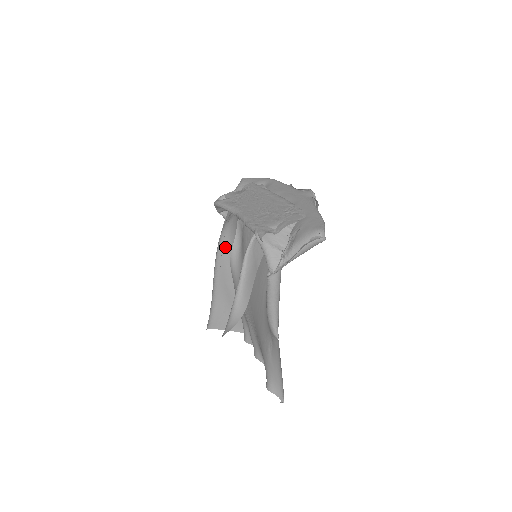
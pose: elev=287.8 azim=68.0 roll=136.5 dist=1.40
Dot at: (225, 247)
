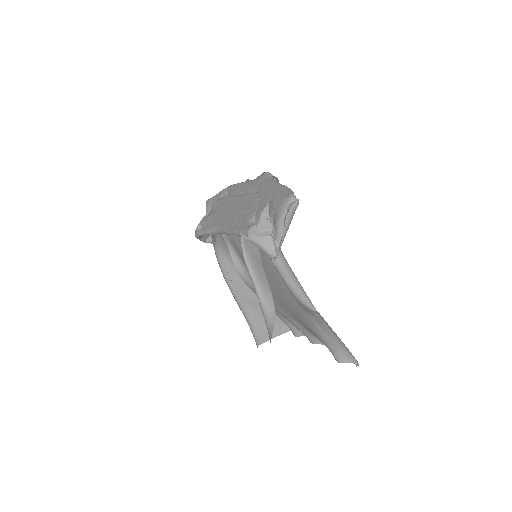
Dot at: (227, 267)
